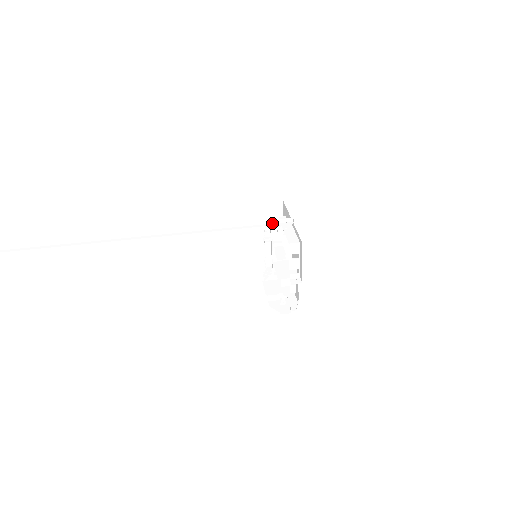
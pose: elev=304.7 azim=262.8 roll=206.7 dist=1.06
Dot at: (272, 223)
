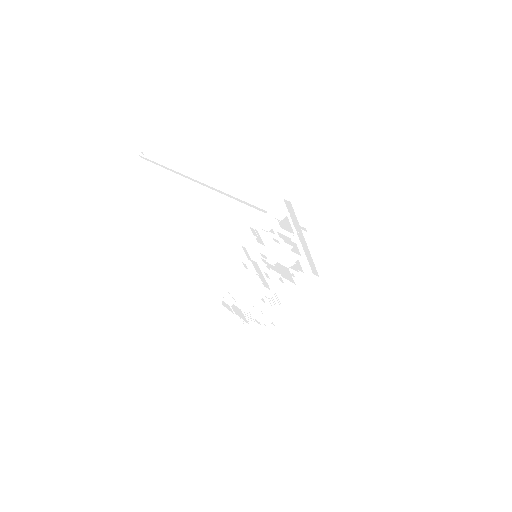
Dot at: occluded
